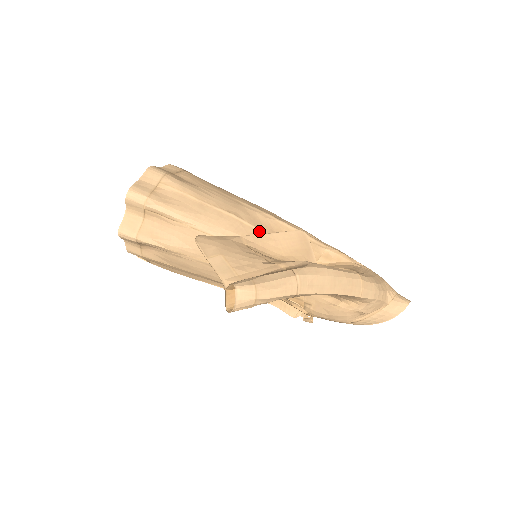
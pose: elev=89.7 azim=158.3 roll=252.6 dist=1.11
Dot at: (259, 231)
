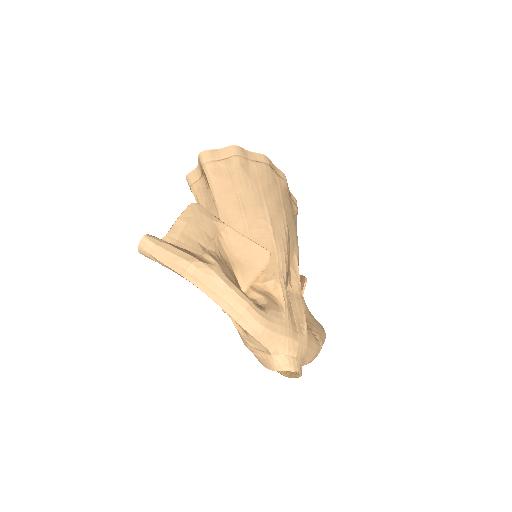
Dot at: (247, 232)
